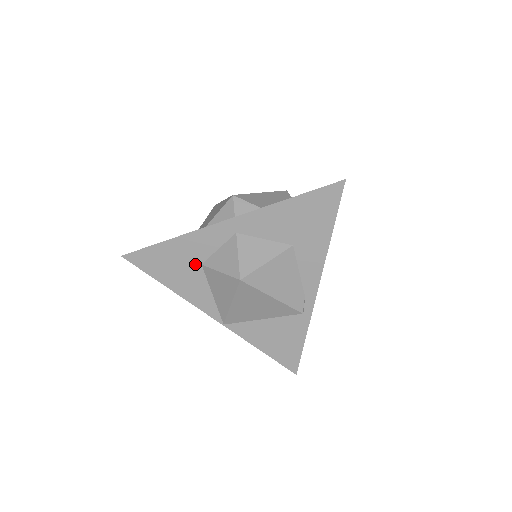
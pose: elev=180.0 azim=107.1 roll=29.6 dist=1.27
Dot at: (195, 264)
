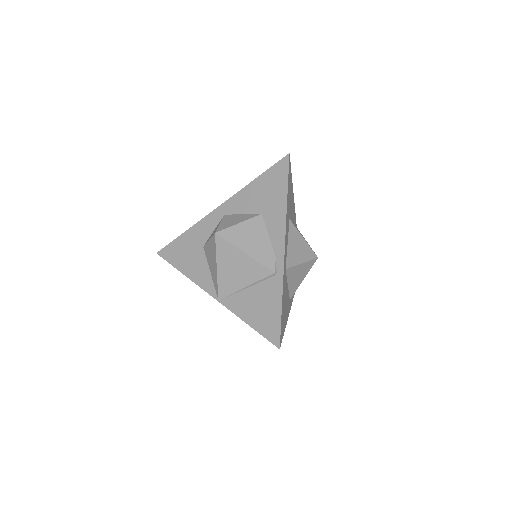
Dot at: (199, 248)
